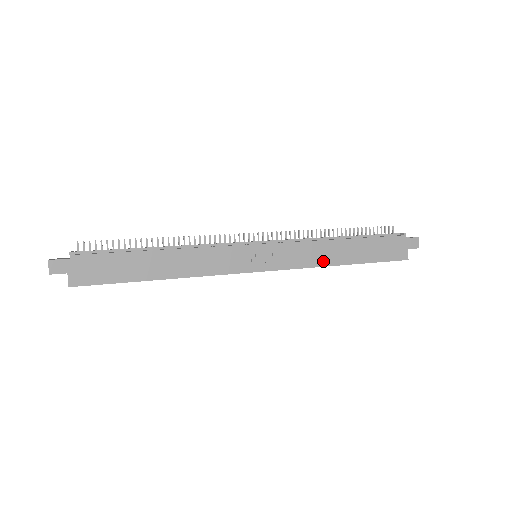
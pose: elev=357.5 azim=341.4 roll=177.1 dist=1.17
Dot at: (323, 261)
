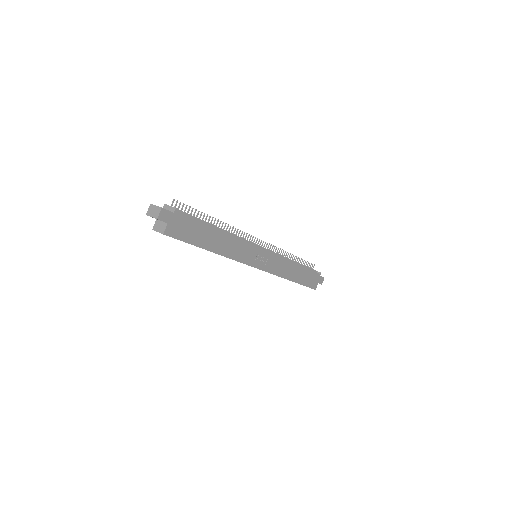
Dot at: (285, 274)
